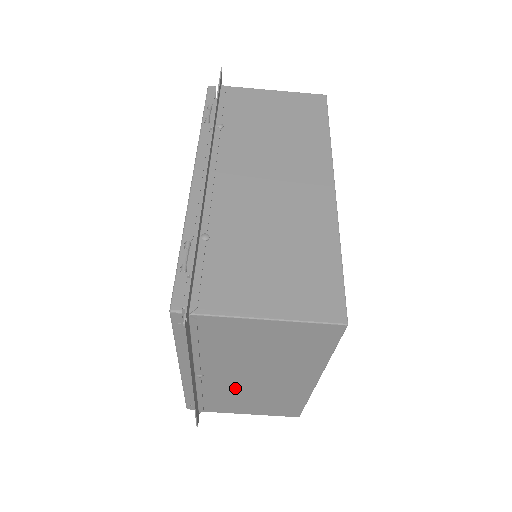
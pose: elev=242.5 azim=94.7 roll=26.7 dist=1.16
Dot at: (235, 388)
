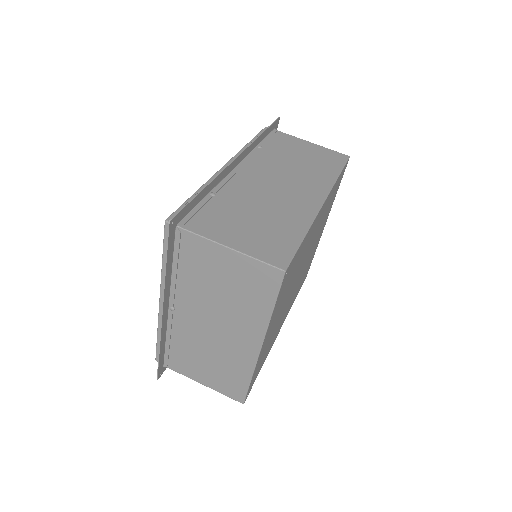
Dot at: (196, 337)
